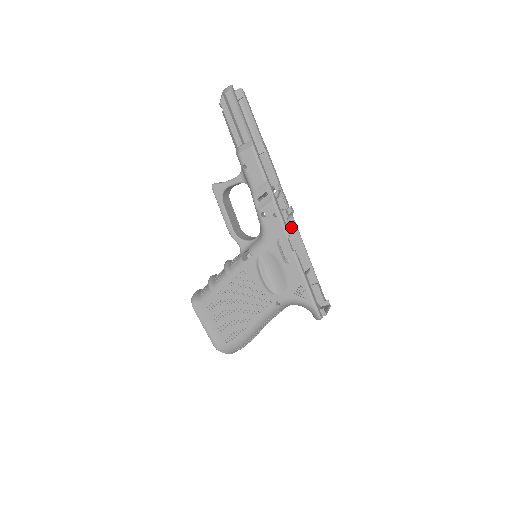
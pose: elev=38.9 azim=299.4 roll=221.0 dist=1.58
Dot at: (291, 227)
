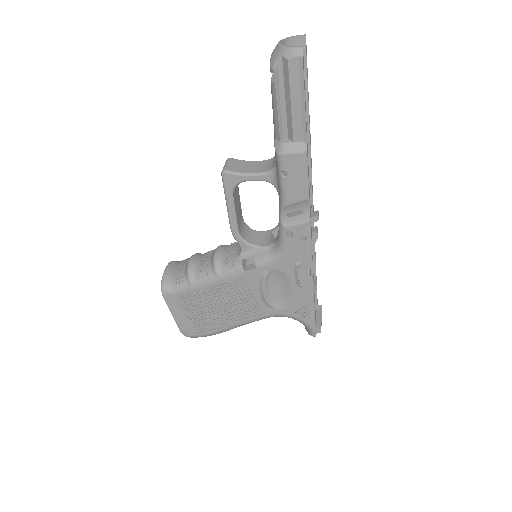
Dot at: occluded
